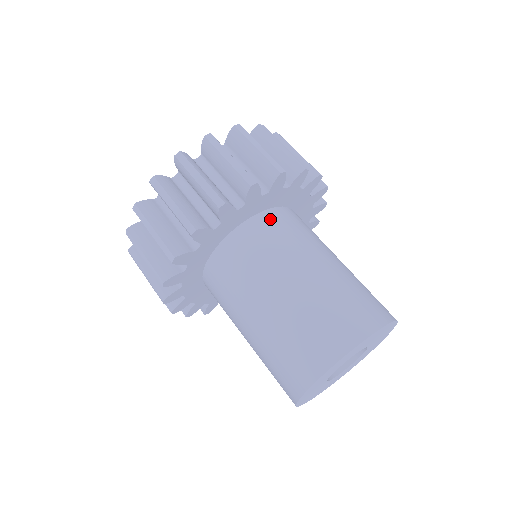
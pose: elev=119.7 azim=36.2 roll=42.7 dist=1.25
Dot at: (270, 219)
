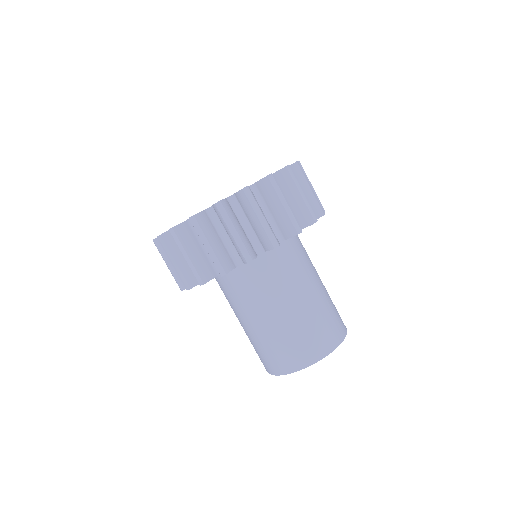
Dot at: (251, 268)
